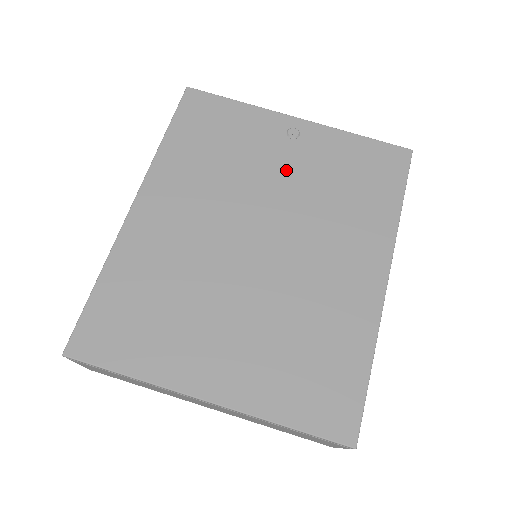
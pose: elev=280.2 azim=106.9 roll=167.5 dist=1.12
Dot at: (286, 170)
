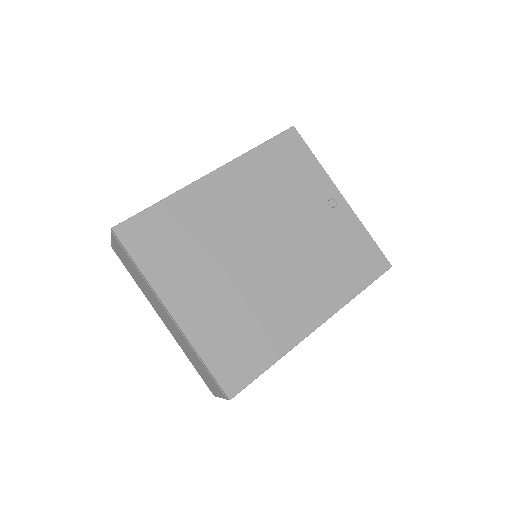
Dot at: (312, 221)
